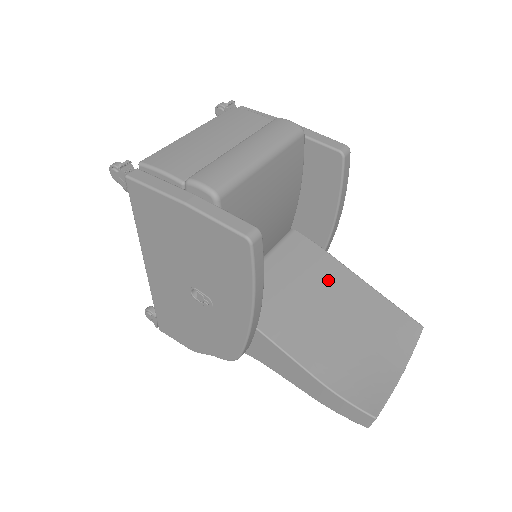
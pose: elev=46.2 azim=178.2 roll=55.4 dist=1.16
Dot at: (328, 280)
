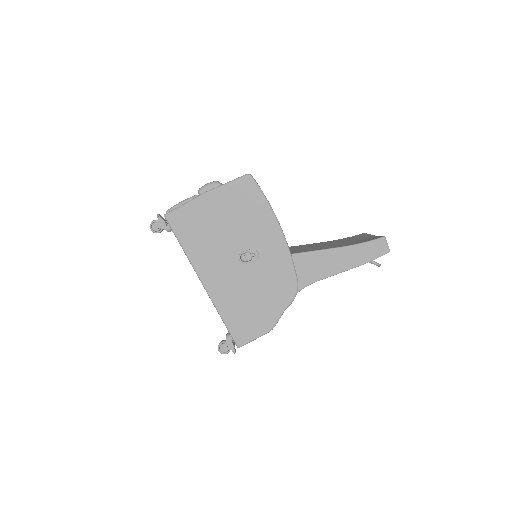
Dot at: (302, 246)
